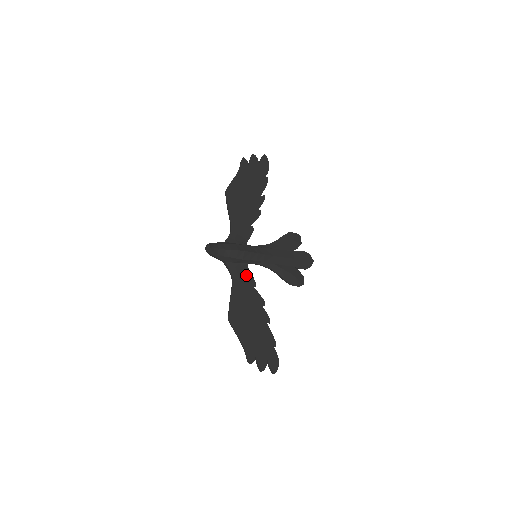
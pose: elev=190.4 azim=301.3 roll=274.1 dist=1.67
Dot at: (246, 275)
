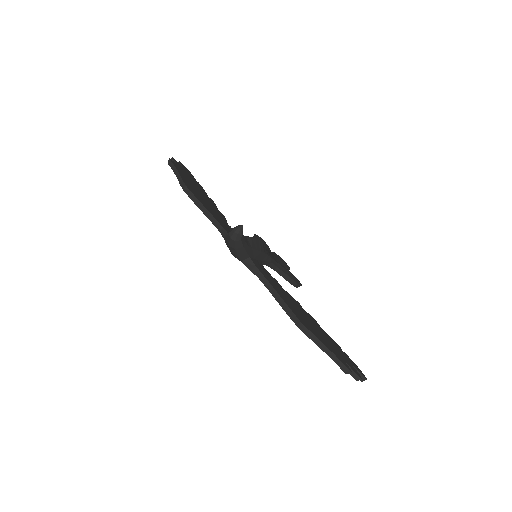
Dot at: (268, 275)
